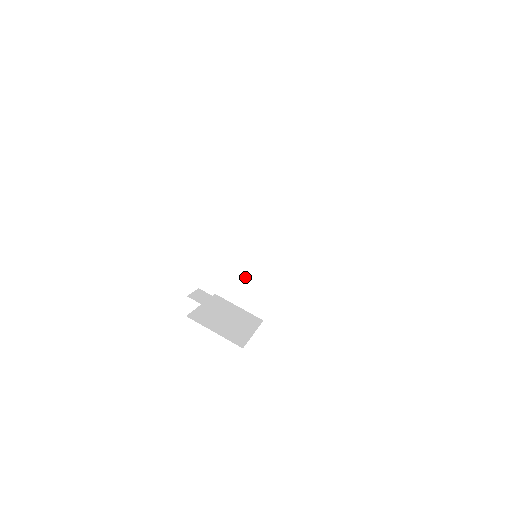
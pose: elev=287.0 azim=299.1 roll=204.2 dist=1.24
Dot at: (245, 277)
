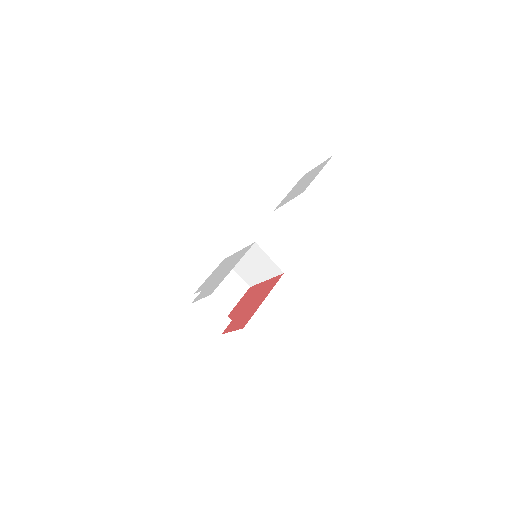
Dot at: (245, 264)
